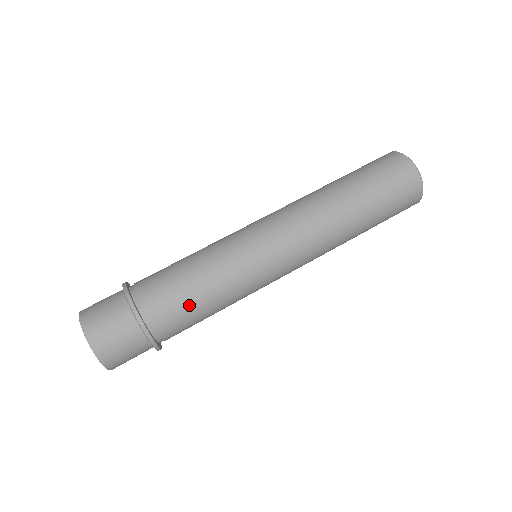
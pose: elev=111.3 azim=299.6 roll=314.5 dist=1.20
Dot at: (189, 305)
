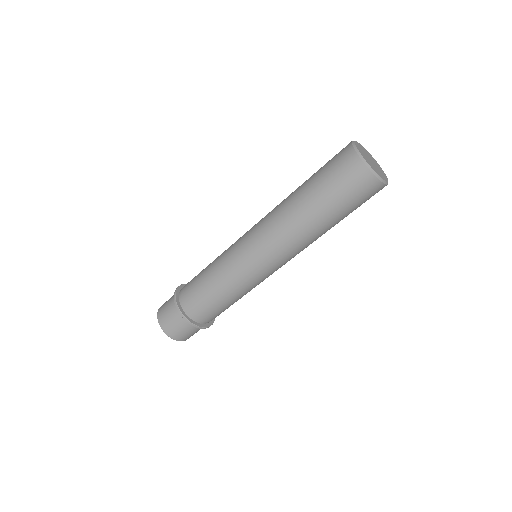
Dot at: (212, 304)
